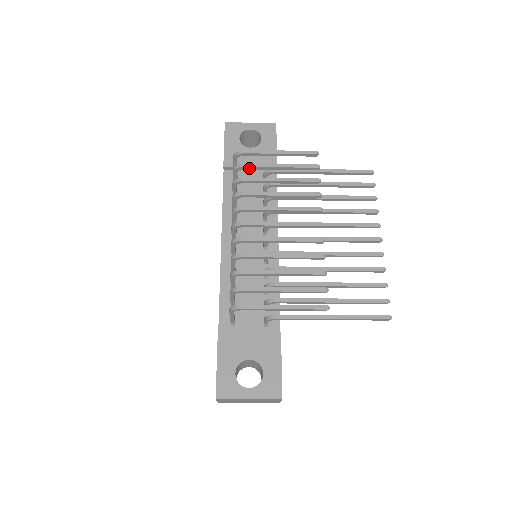
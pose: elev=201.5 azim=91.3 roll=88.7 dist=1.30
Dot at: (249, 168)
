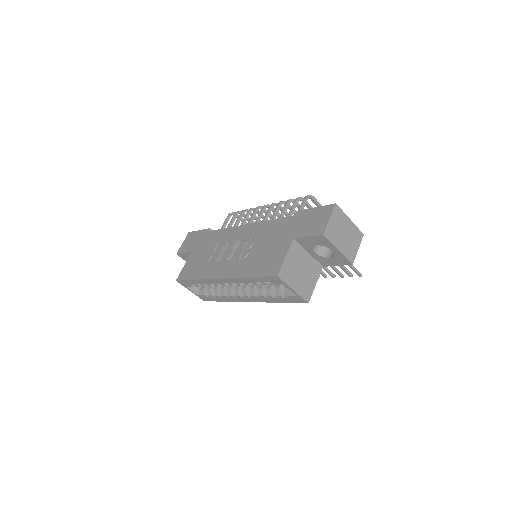
Dot at: occluded
